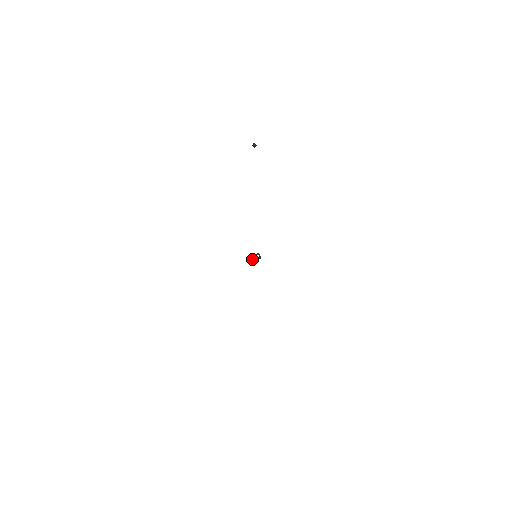
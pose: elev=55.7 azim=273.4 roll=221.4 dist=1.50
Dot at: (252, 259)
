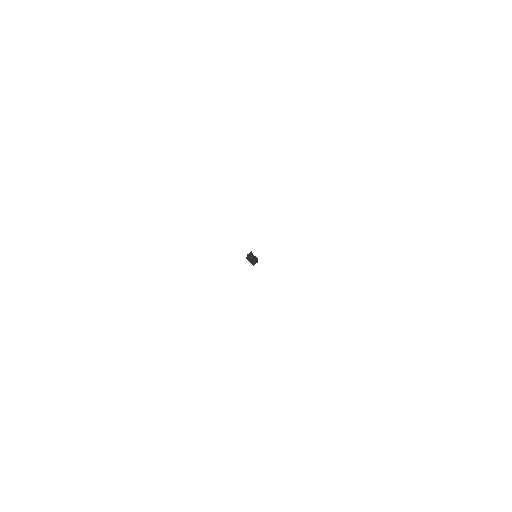
Dot at: (249, 256)
